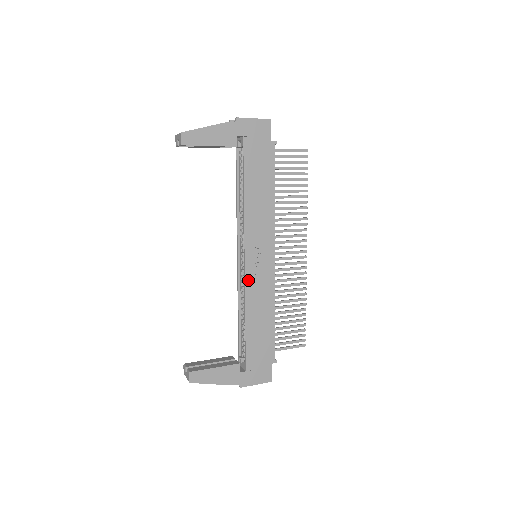
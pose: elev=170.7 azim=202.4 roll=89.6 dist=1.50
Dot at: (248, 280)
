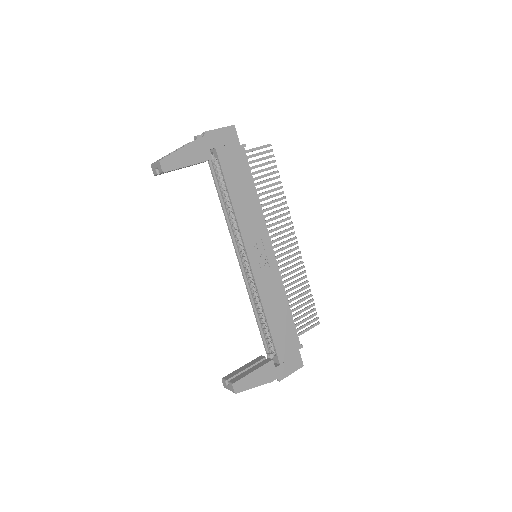
Dot at: (258, 280)
